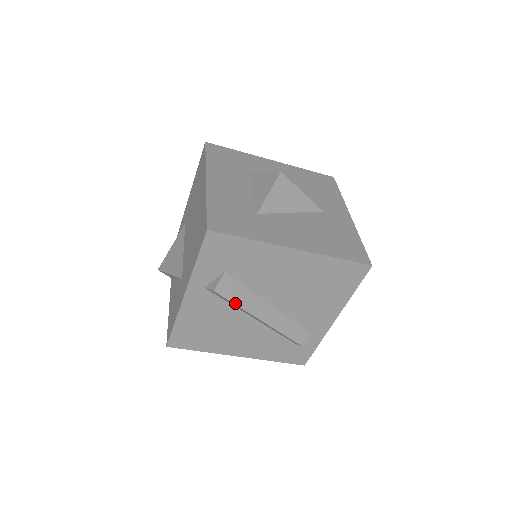
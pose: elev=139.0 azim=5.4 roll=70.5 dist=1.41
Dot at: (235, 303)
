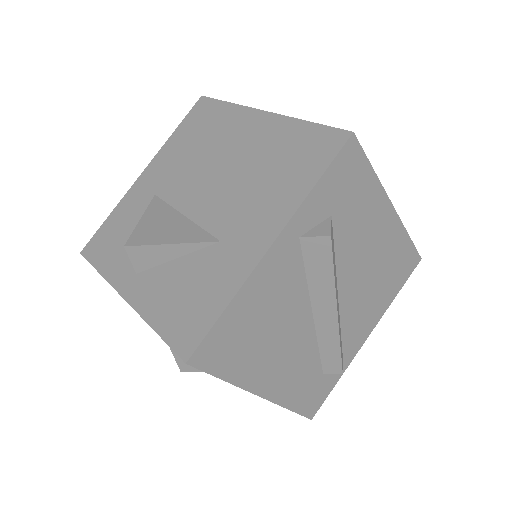
Dot at: (334, 269)
